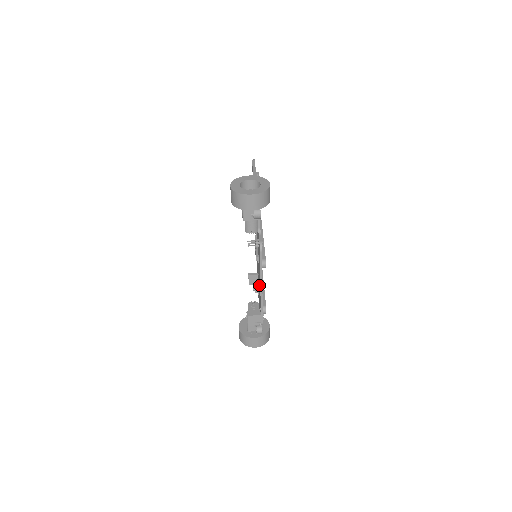
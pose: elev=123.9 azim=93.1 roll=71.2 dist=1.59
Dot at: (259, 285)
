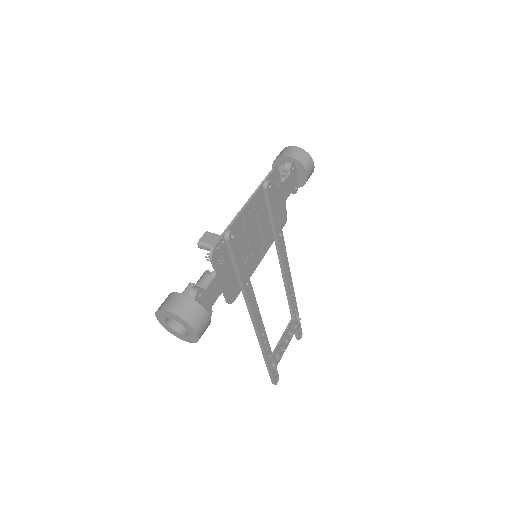
Dot at: (243, 230)
